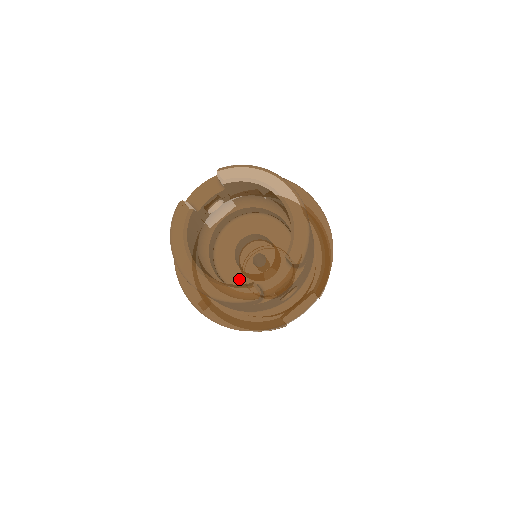
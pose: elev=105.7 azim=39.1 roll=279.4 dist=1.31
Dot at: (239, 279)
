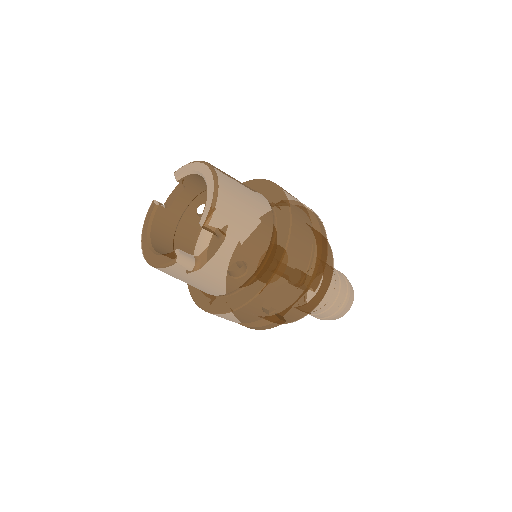
Dot at: occluded
